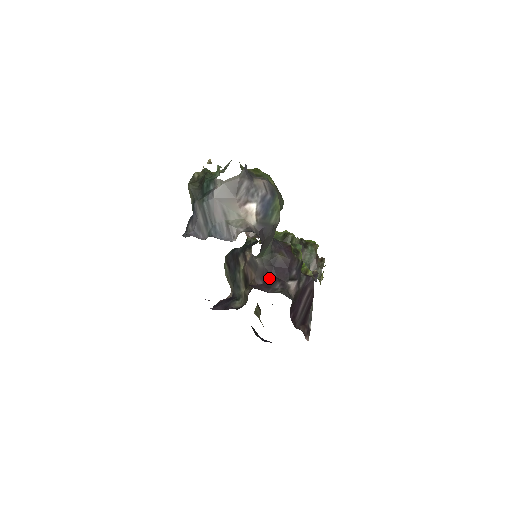
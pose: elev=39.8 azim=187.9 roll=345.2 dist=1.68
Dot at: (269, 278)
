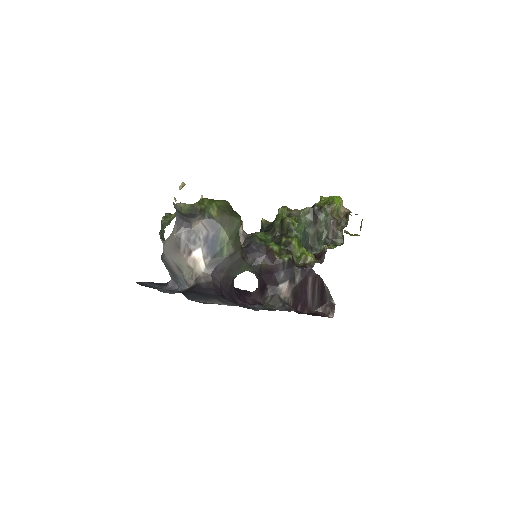
Dot at: (262, 285)
